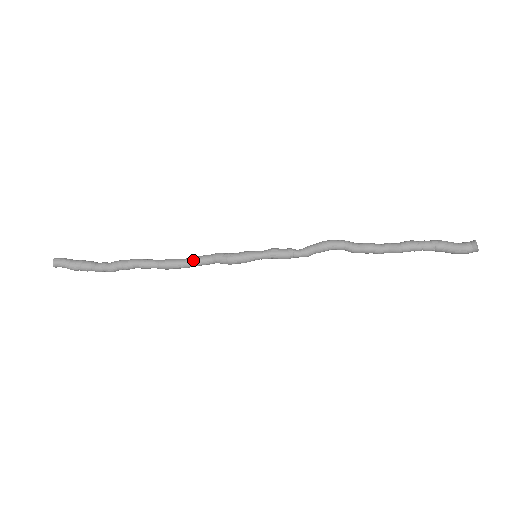
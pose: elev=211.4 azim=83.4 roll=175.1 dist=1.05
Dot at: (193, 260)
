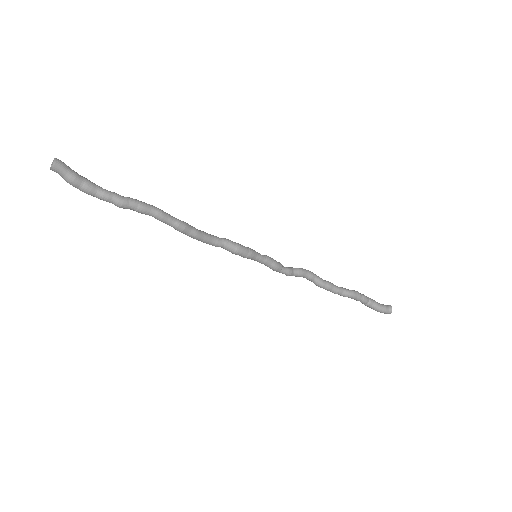
Dot at: (206, 234)
